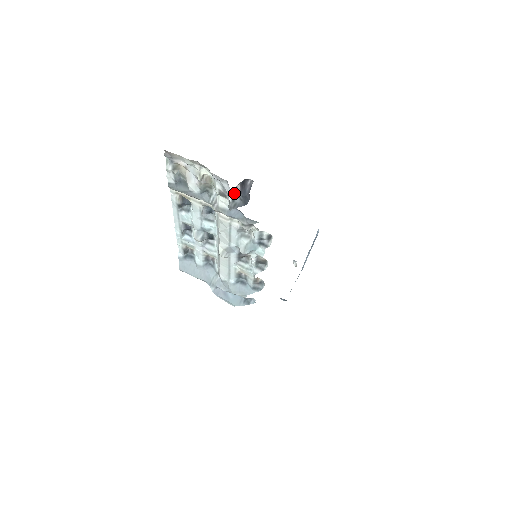
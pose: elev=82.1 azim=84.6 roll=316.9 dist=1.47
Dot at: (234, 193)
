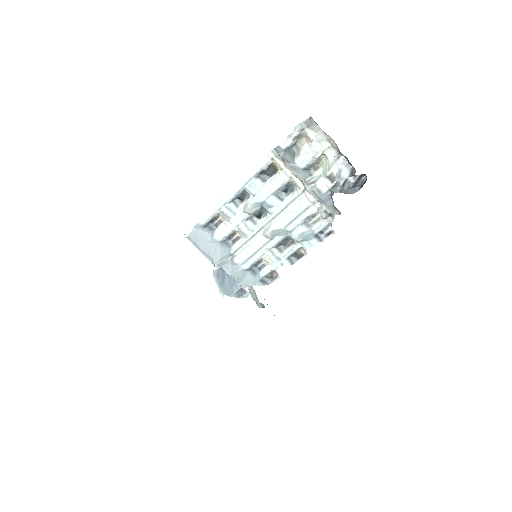
Dot at: (347, 180)
